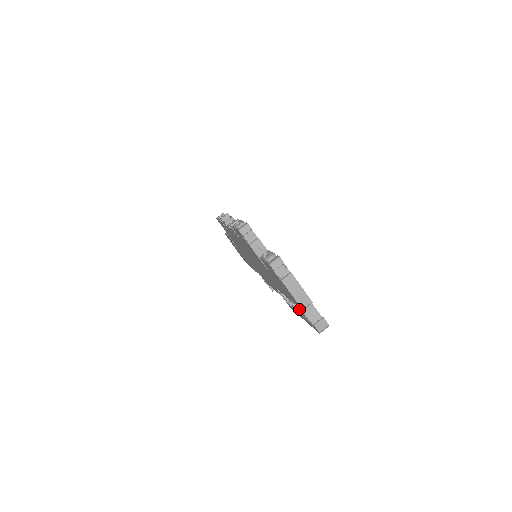
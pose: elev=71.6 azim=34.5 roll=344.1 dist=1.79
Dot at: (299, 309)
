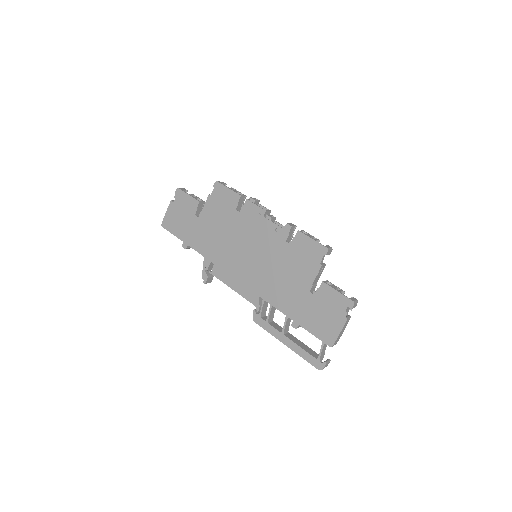
Dot at: (285, 333)
